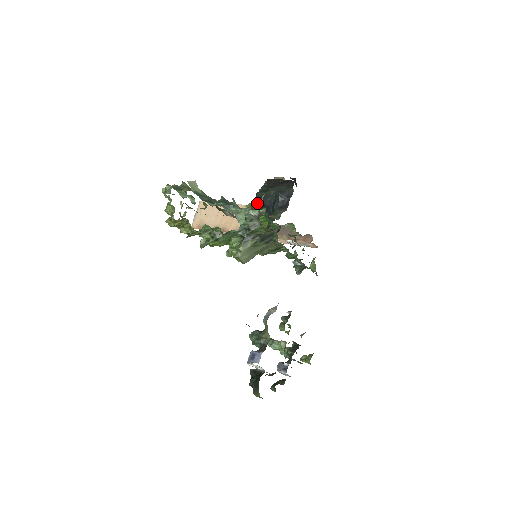
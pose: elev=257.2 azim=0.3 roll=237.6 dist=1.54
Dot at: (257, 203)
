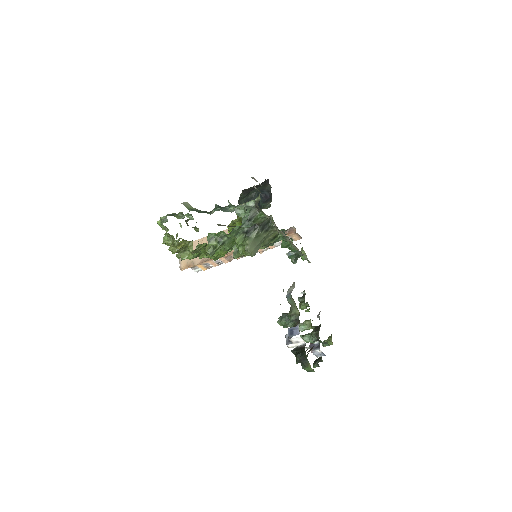
Dot at: occluded
